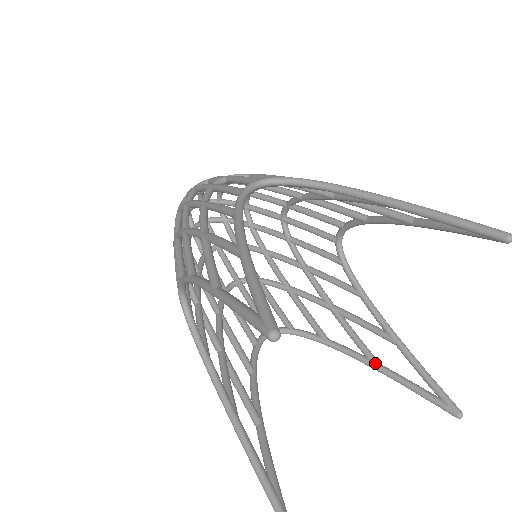
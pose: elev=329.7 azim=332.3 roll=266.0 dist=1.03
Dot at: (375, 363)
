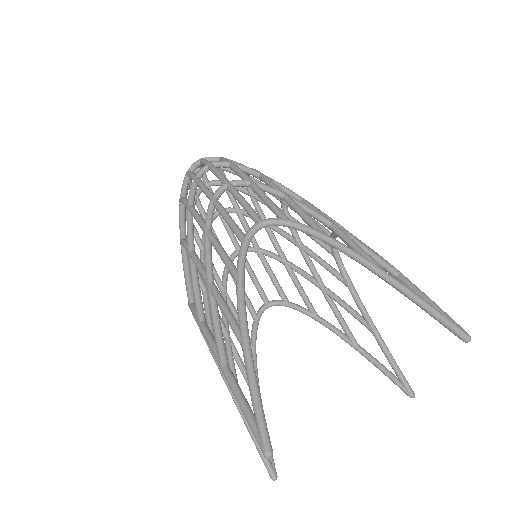
Dot at: (354, 344)
